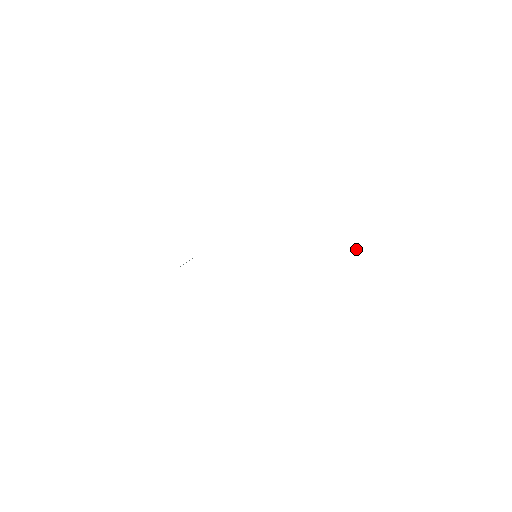
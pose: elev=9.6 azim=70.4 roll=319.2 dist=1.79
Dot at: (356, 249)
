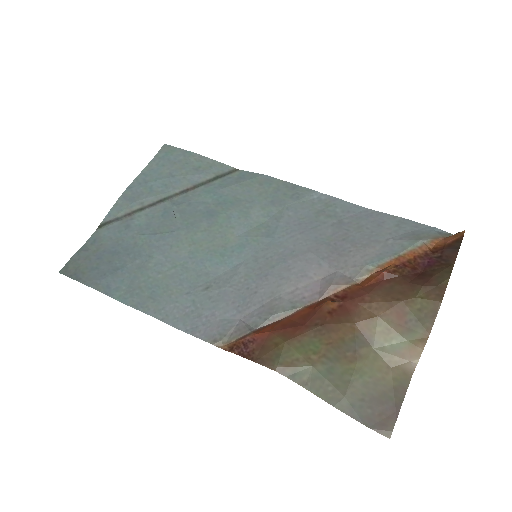
Dot at: (412, 363)
